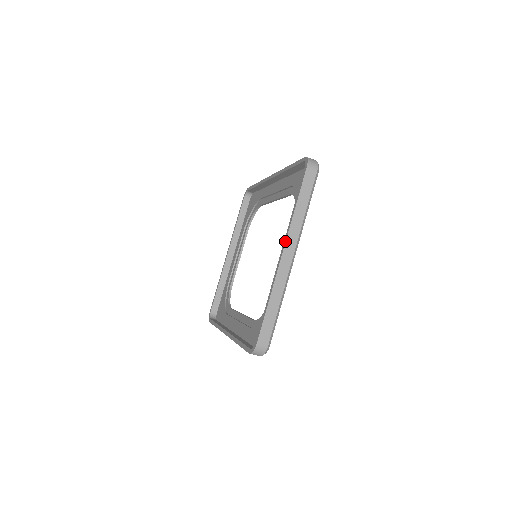
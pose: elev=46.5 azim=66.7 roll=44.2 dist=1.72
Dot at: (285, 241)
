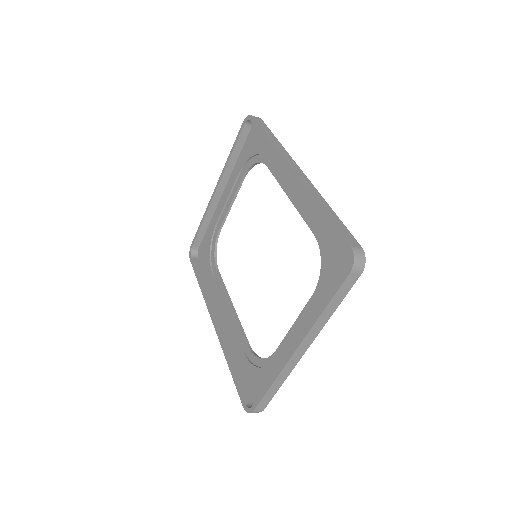
Dot at: (301, 341)
